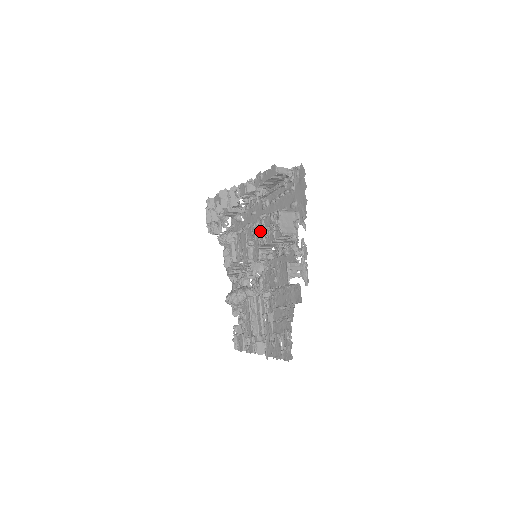
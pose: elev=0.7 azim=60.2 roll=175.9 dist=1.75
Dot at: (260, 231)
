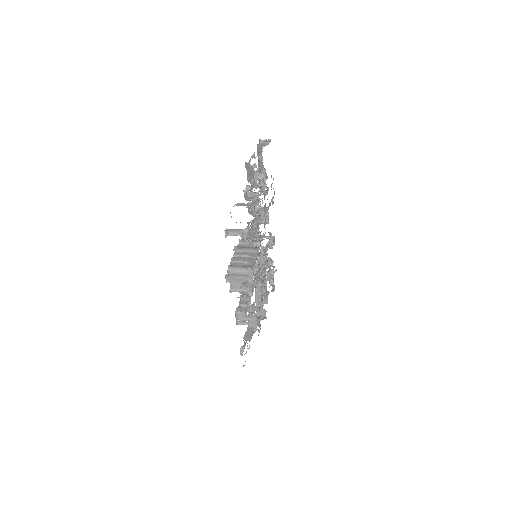
Dot at: occluded
